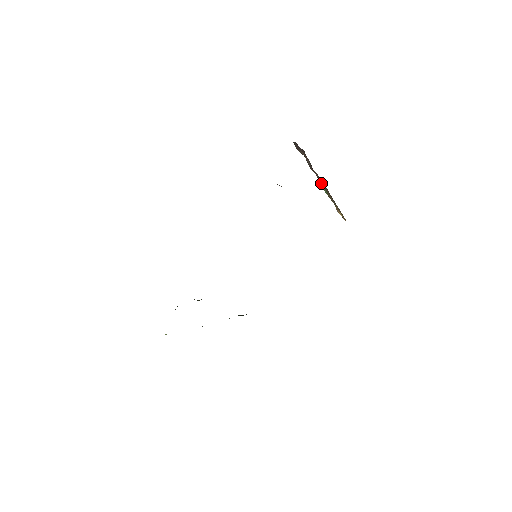
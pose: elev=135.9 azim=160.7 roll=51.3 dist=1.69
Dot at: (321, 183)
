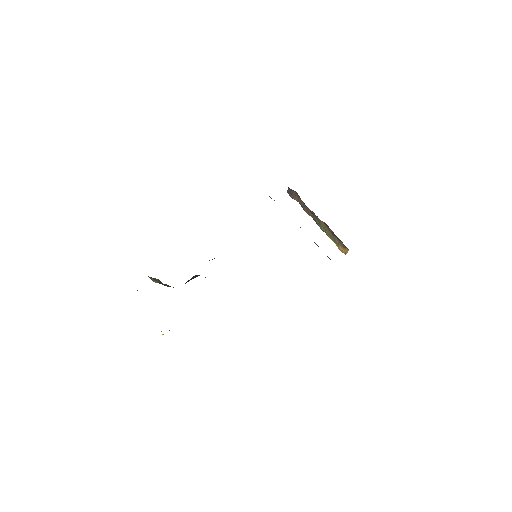
Dot at: (317, 220)
